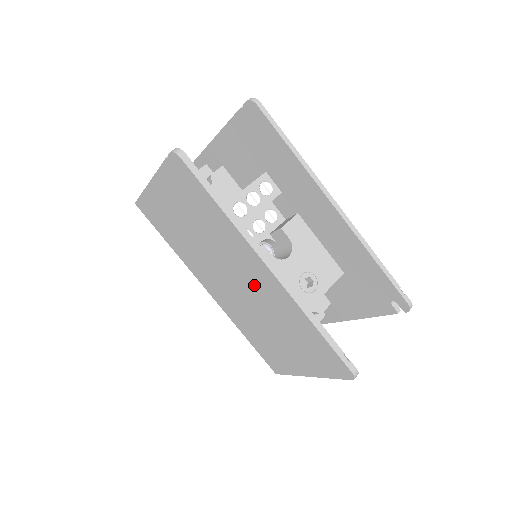
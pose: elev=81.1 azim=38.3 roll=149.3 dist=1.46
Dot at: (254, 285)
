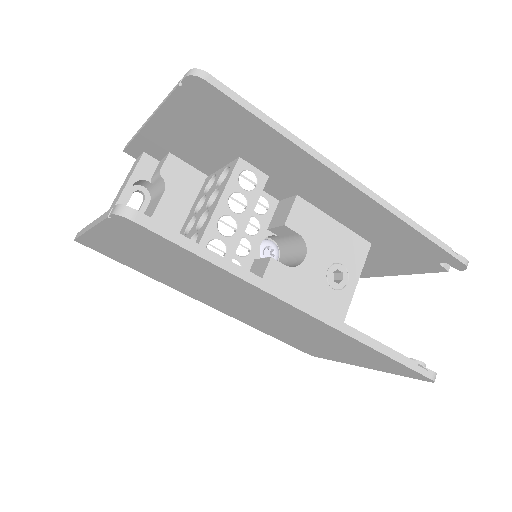
Dot at: (280, 316)
